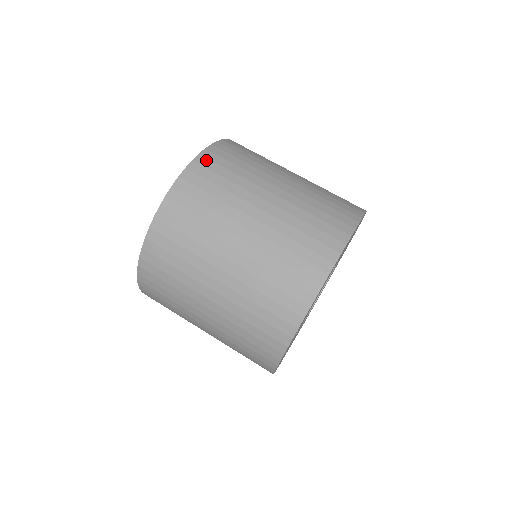
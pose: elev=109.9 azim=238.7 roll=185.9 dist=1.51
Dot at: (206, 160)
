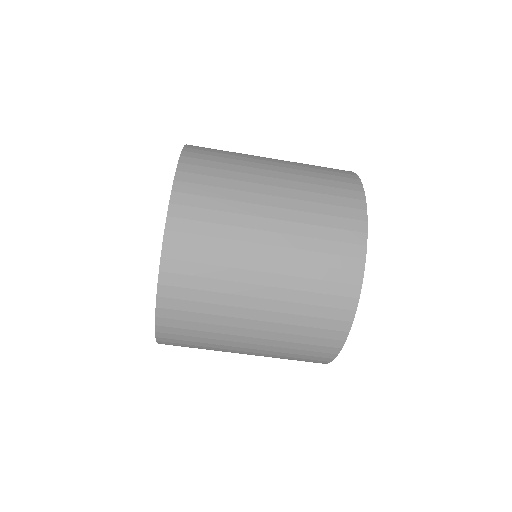
Dot at: (169, 301)
